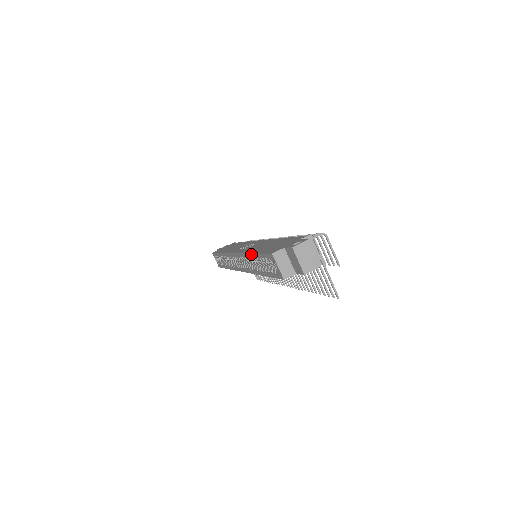
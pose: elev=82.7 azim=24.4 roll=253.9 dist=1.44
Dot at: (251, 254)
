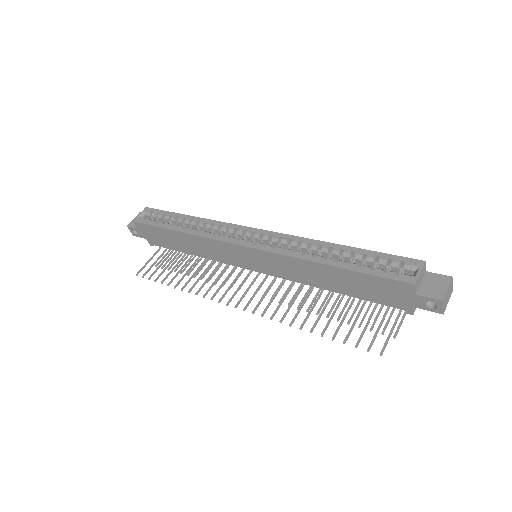
Dot at: (338, 244)
